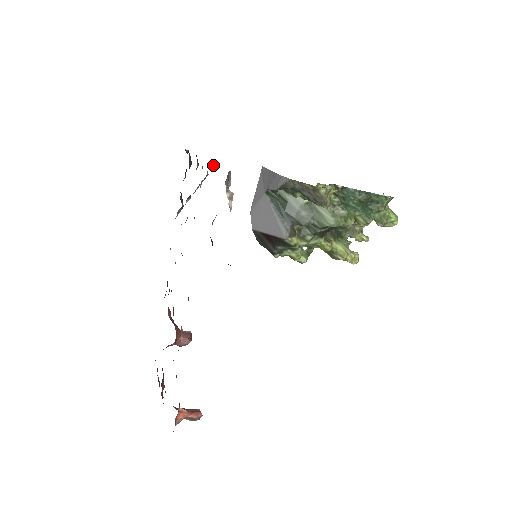
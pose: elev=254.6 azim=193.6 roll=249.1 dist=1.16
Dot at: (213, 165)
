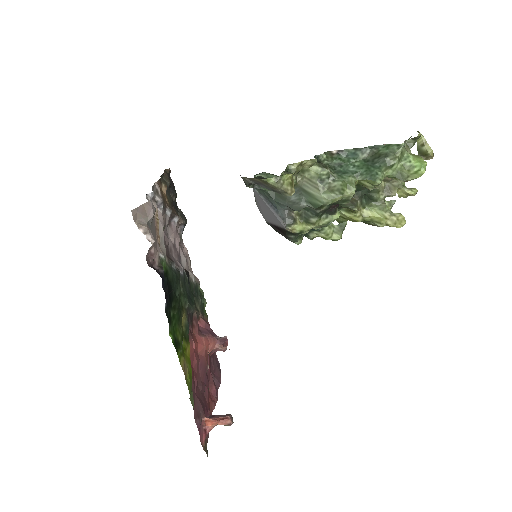
Dot at: (147, 195)
